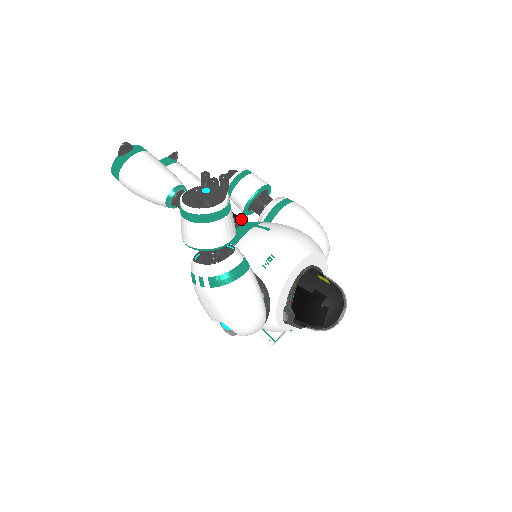
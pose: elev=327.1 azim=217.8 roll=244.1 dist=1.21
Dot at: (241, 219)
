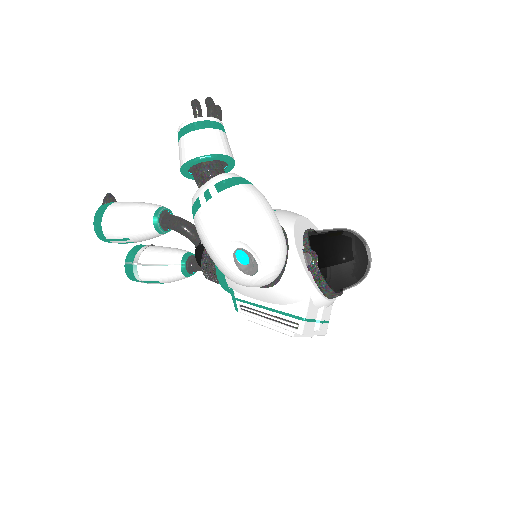
Dot at: occluded
